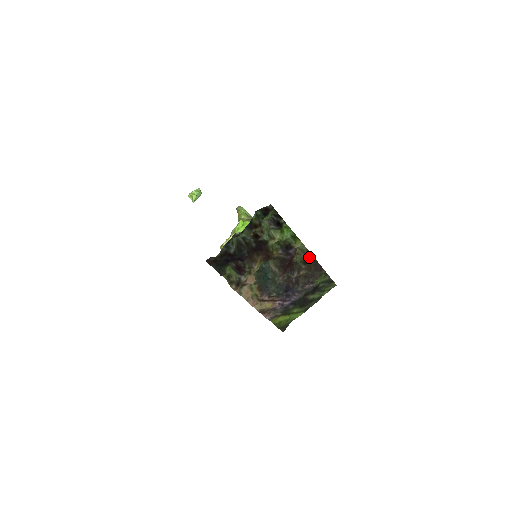
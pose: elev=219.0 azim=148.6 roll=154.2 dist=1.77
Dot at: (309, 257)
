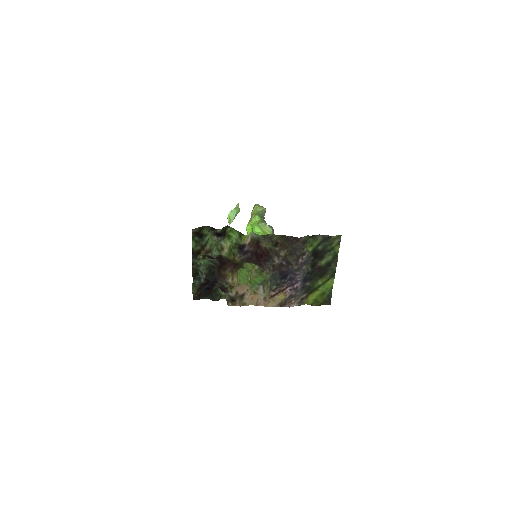
Dot at: (274, 238)
